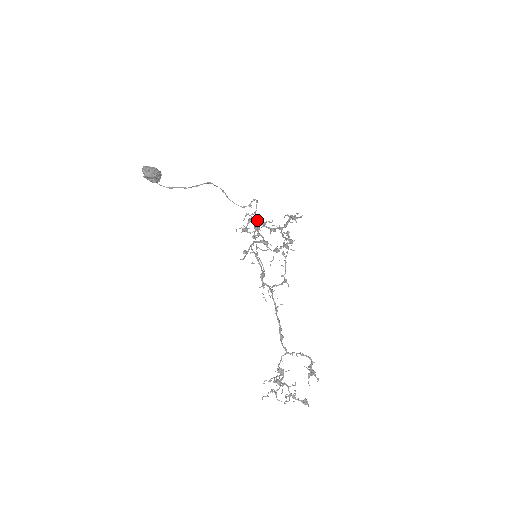
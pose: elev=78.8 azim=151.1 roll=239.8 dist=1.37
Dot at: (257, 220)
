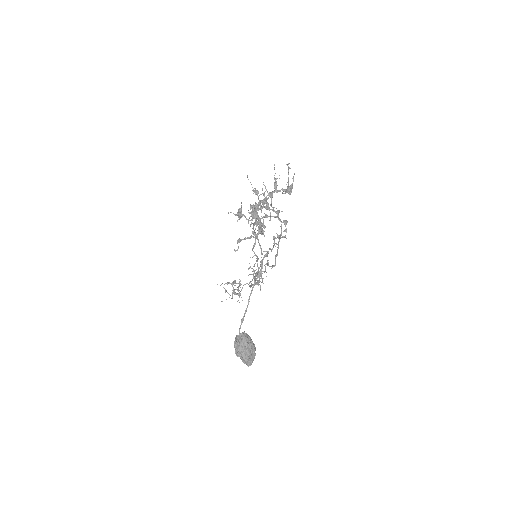
Dot at: occluded
